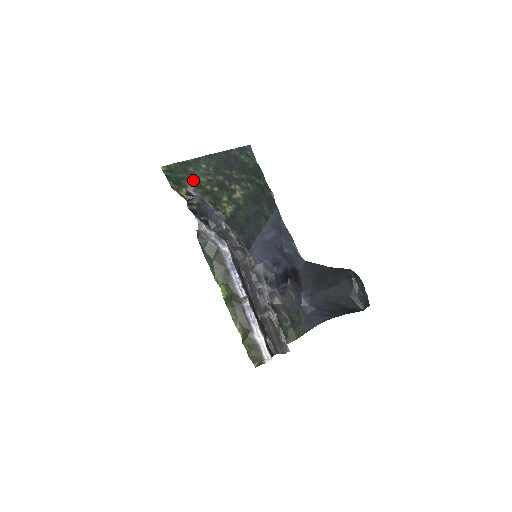
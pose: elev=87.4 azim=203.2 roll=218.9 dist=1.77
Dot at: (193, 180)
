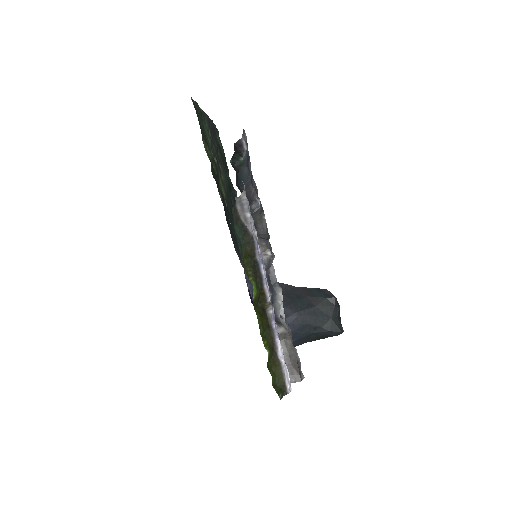
Dot at: (205, 135)
